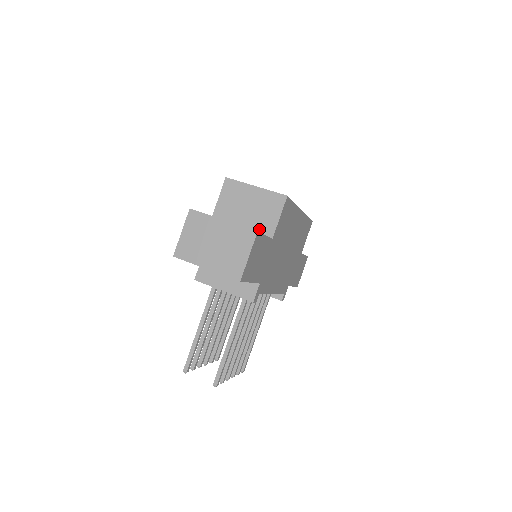
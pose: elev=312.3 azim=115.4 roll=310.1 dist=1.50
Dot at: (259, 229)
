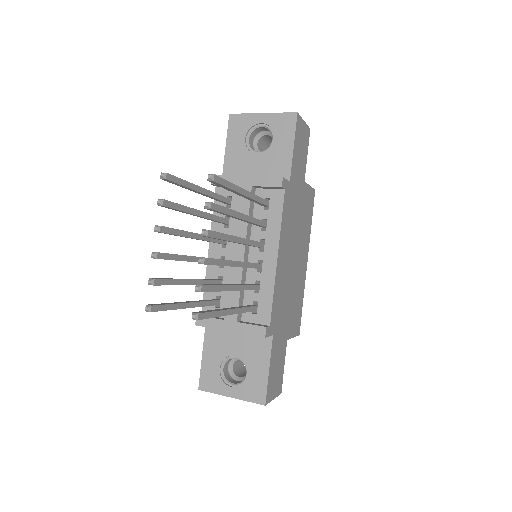
Dot at: occluded
